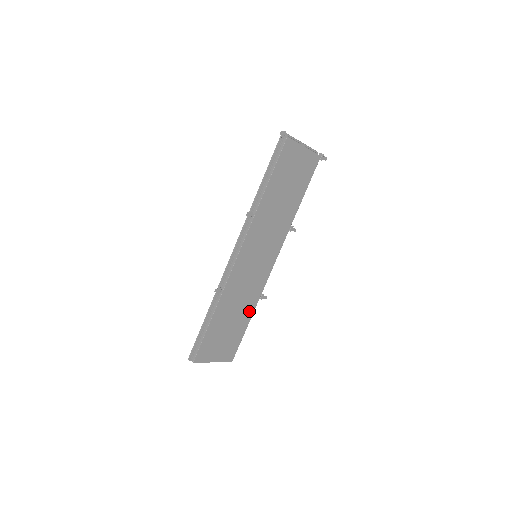
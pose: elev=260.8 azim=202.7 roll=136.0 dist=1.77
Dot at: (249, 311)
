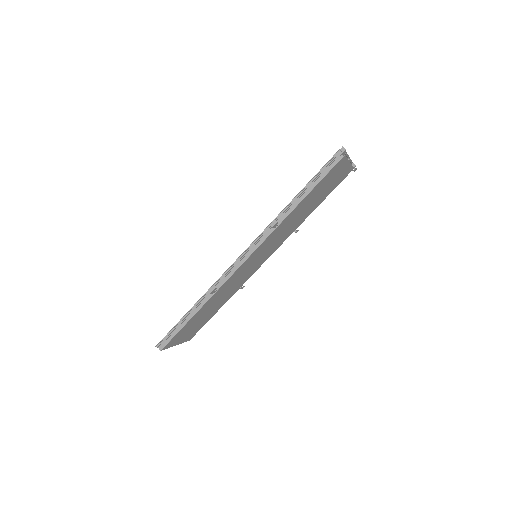
Dot at: (225, 300)
